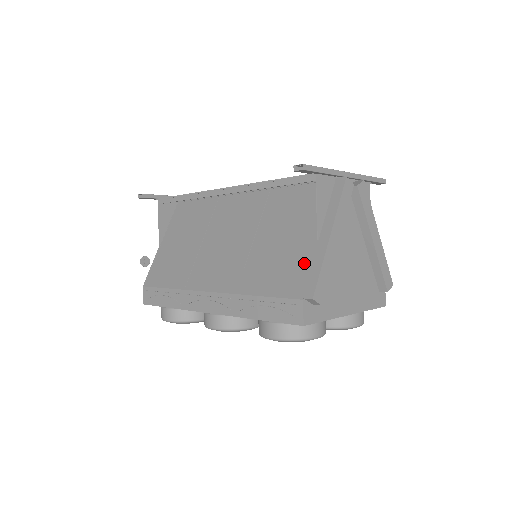
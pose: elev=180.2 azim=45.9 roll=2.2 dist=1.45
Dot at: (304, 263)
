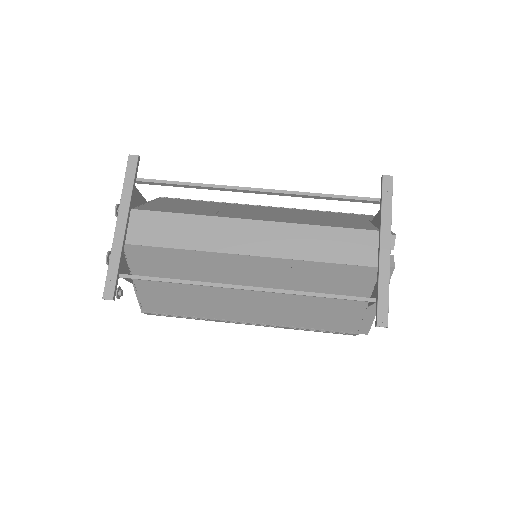
Dot at: (356, 317)
